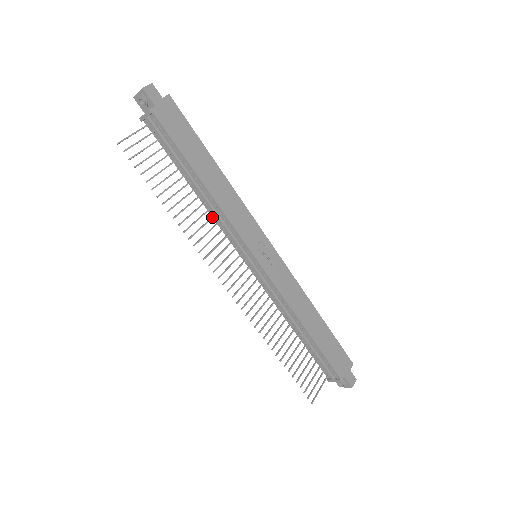
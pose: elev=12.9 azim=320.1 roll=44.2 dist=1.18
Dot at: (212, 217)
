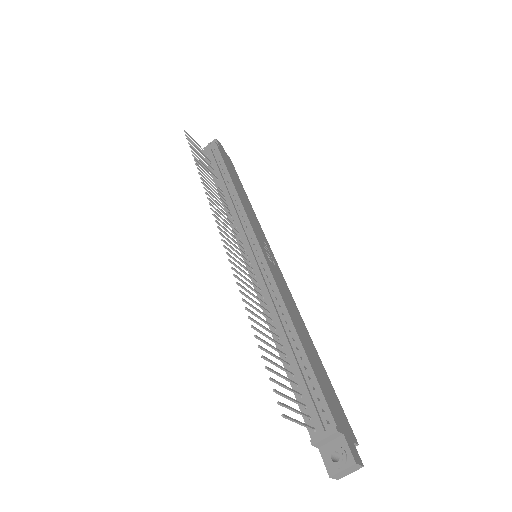
Dot at: (228, 209)
